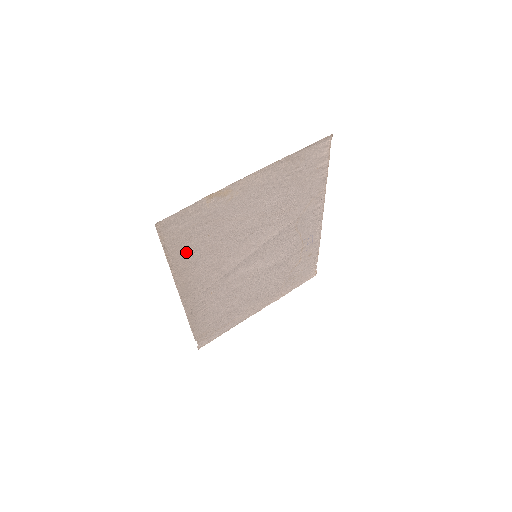
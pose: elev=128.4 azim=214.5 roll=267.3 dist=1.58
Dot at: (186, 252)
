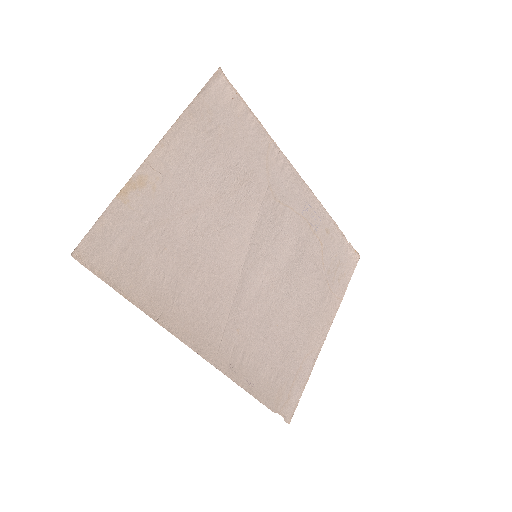
Dot at: (151, 283)
